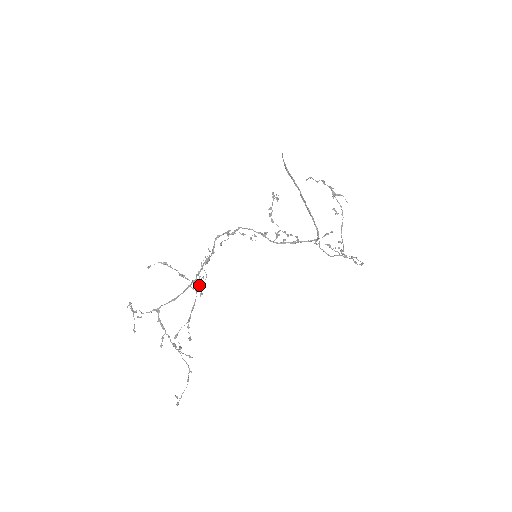
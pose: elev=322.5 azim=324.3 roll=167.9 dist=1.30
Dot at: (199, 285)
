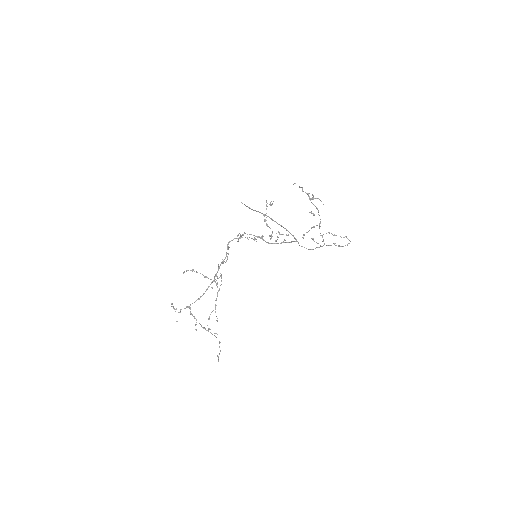
Dot at: (217, 283)
